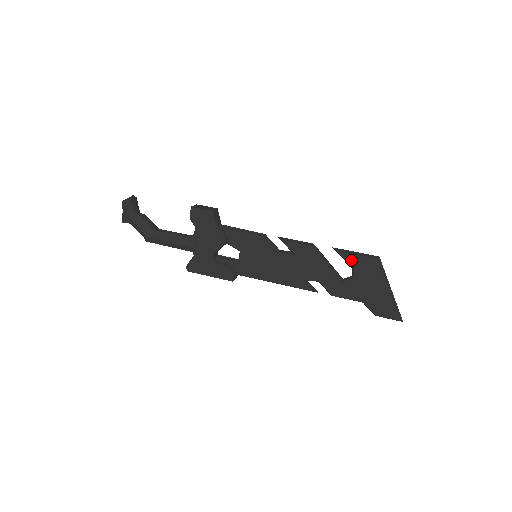
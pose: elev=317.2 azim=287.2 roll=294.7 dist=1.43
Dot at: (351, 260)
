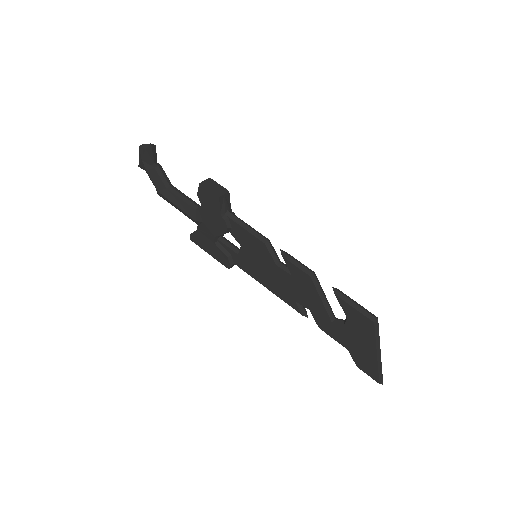
Dot at: (346, 309)
